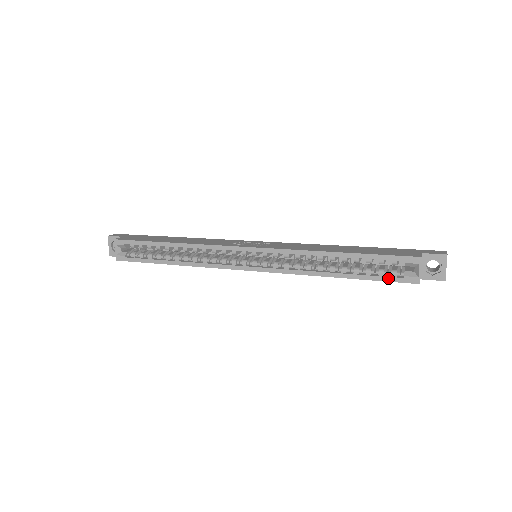
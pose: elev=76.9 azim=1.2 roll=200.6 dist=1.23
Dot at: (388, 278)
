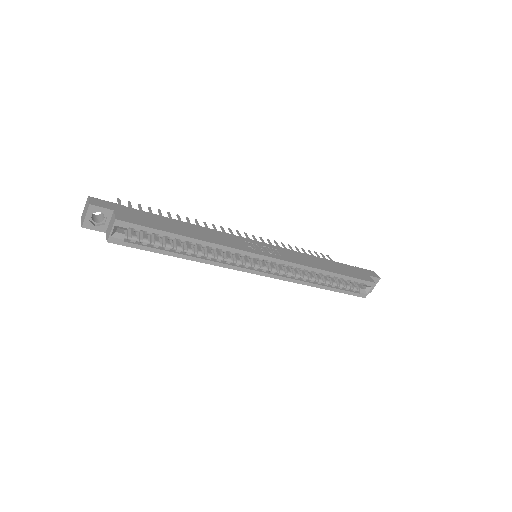
Dot at: (351, 293)
